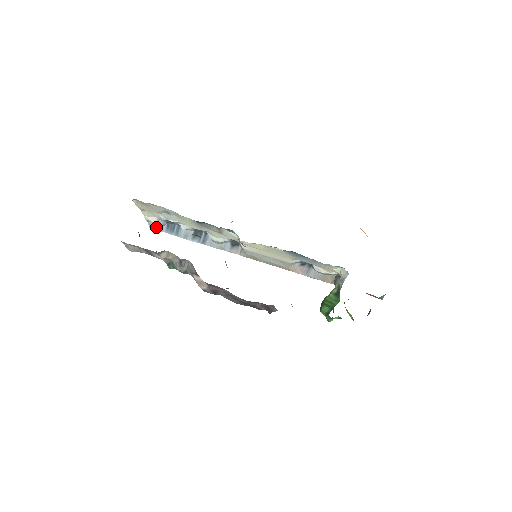
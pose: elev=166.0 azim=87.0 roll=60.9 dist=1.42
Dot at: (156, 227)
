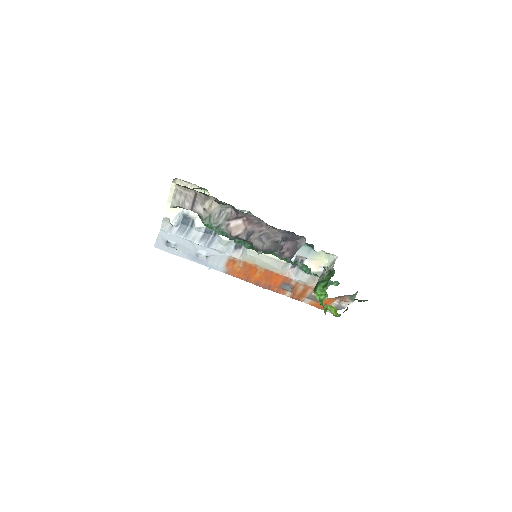
Dot at: (167, 228)
